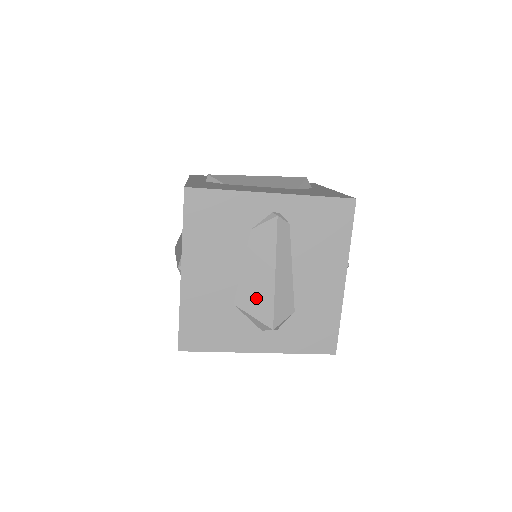
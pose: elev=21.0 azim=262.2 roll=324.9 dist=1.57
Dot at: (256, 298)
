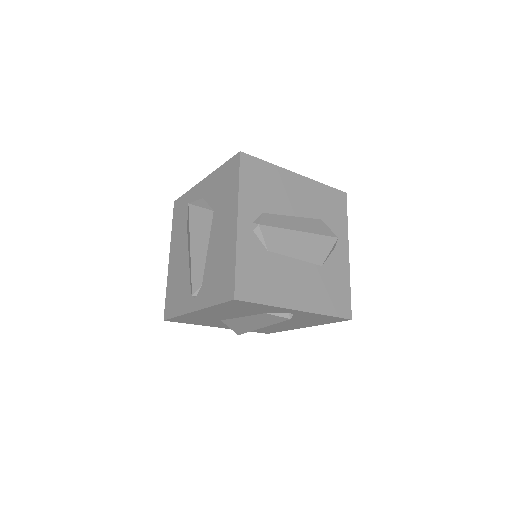
Dot at: (239, 326)
